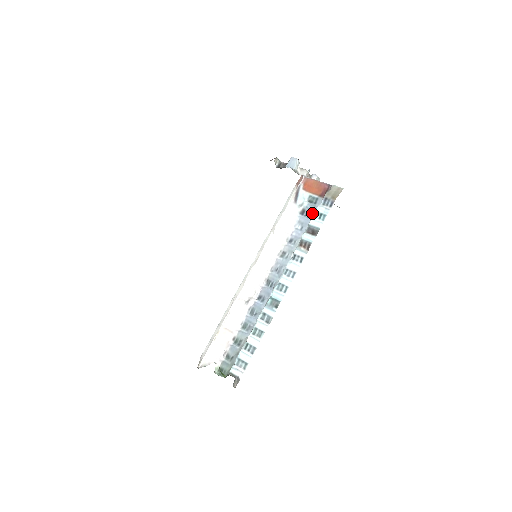
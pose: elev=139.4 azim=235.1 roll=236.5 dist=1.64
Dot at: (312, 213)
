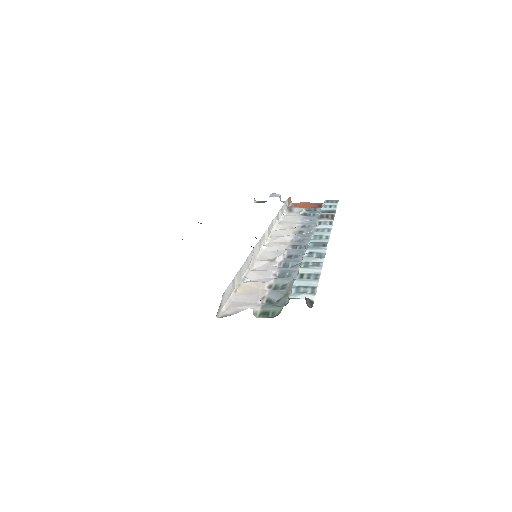
Dot at: (316, 213)
